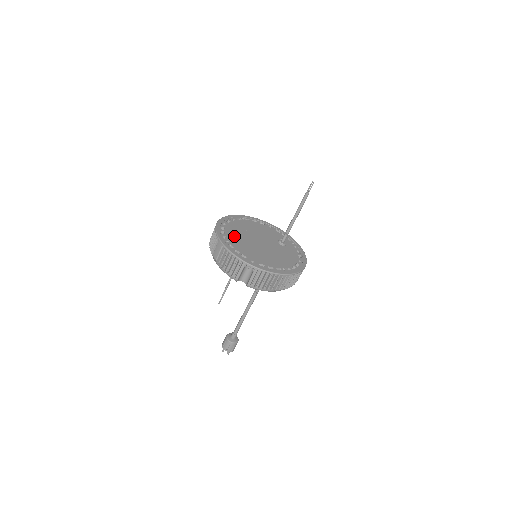
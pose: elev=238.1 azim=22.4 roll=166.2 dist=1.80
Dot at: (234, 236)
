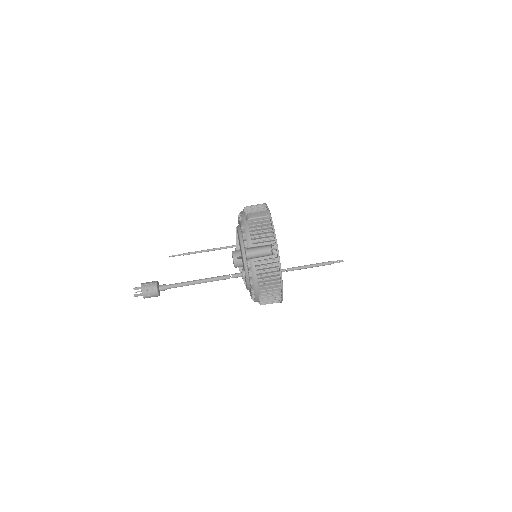
Dot at: occluded
